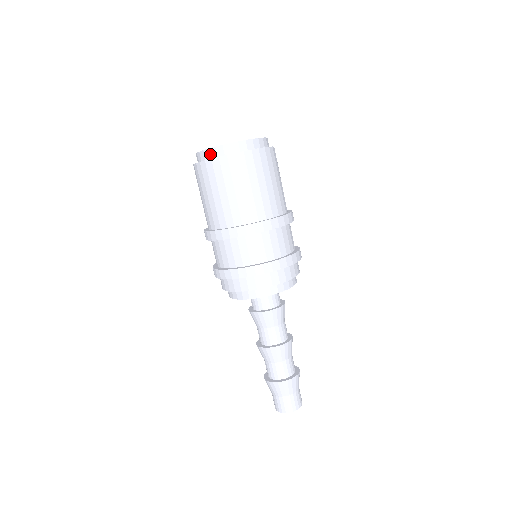
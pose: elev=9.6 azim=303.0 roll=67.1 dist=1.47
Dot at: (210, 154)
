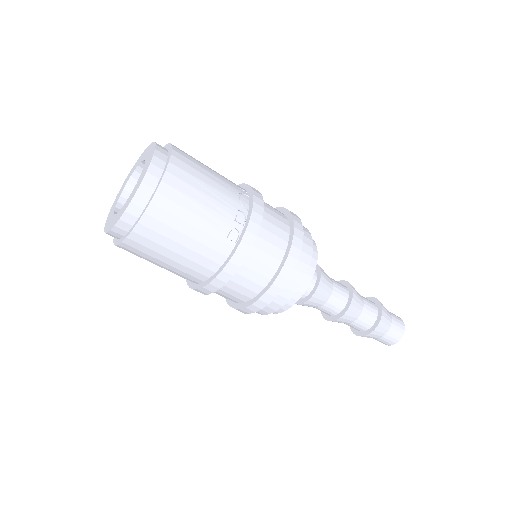
Dot at: occluded
